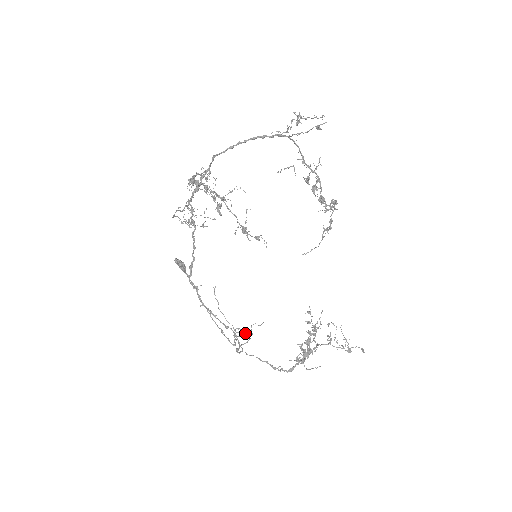
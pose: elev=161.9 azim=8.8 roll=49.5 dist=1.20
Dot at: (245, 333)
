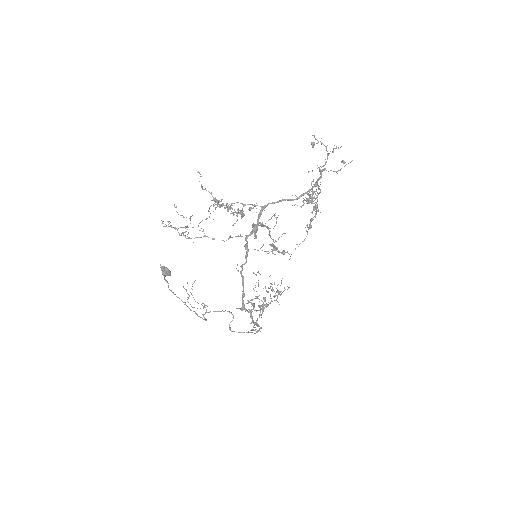
Dot at: occluded
